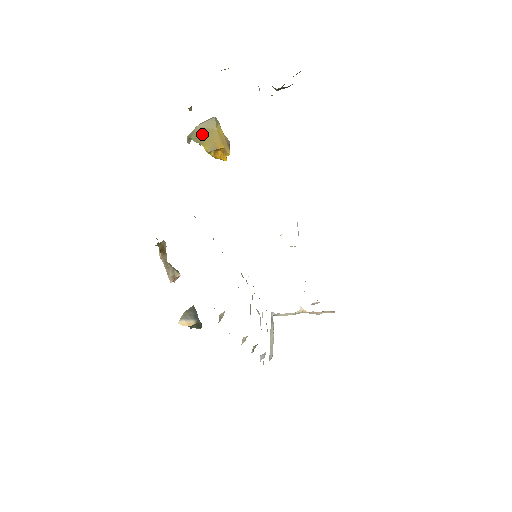
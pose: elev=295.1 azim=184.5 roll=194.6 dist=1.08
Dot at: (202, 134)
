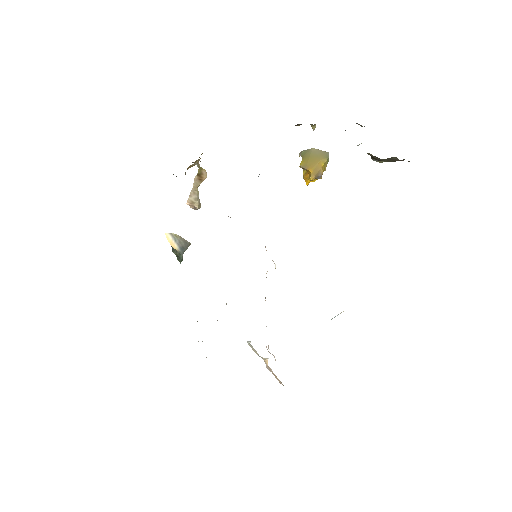
Dot at: (310, 154)
